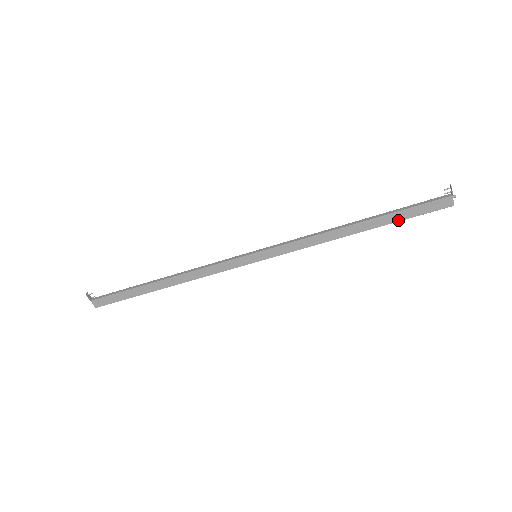
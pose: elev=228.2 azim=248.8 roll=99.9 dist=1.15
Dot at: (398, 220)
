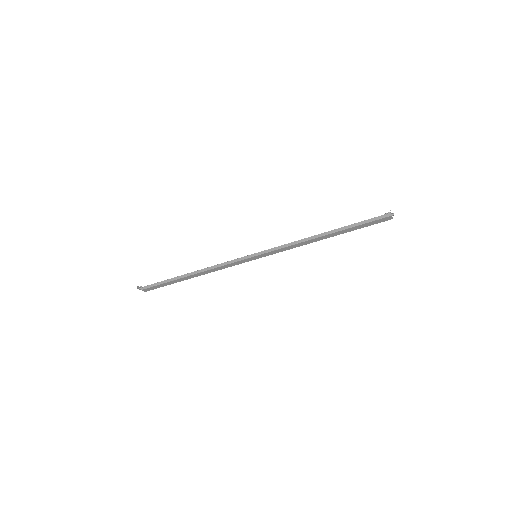
Dot at: occluded
